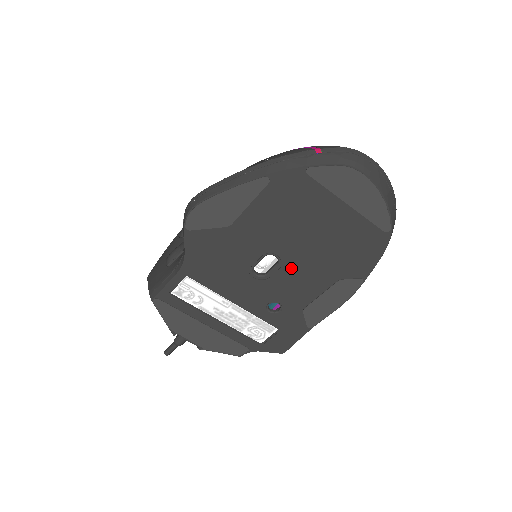
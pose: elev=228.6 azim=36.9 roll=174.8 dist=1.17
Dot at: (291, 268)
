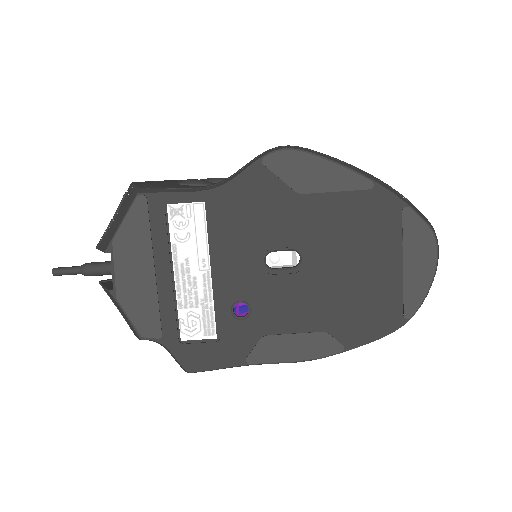
Dot at: (301, 282)
